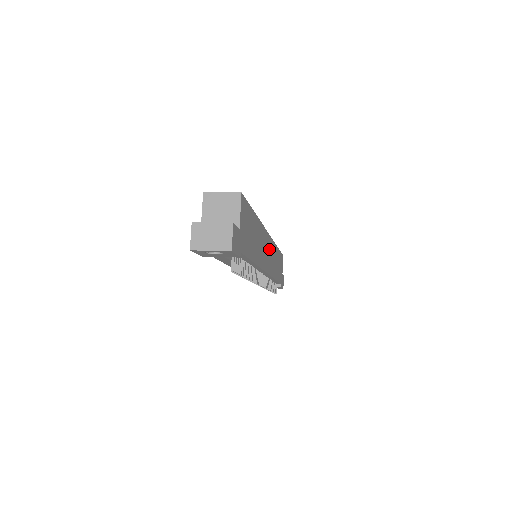
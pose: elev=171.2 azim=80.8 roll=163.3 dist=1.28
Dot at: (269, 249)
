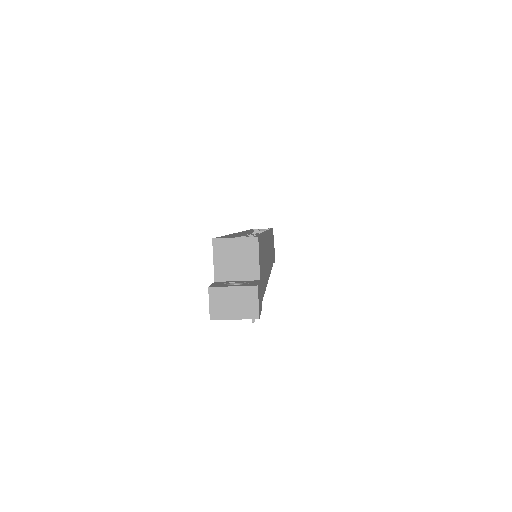
Dot at: (269, 246)
